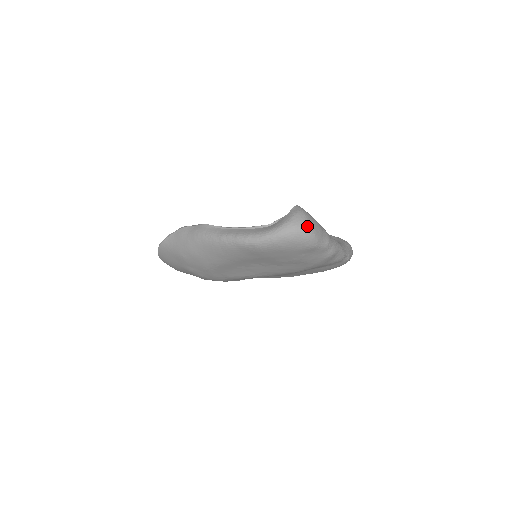
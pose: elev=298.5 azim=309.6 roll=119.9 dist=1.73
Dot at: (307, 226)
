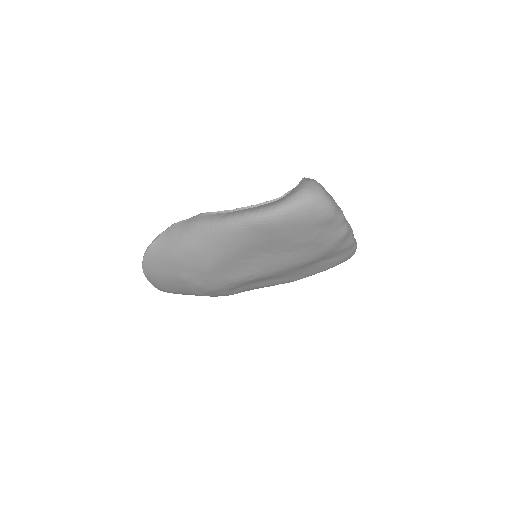
Dot at: (323, 192)
